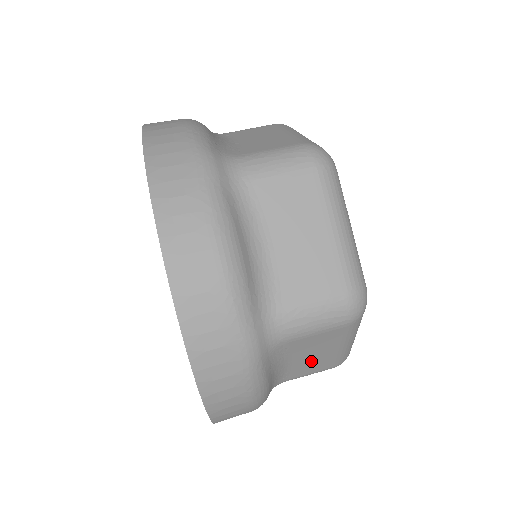
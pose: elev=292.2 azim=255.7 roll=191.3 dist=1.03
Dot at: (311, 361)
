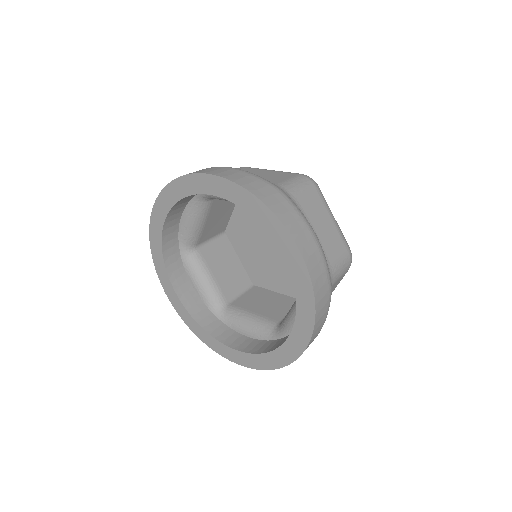
Dot at: (327, 236)
